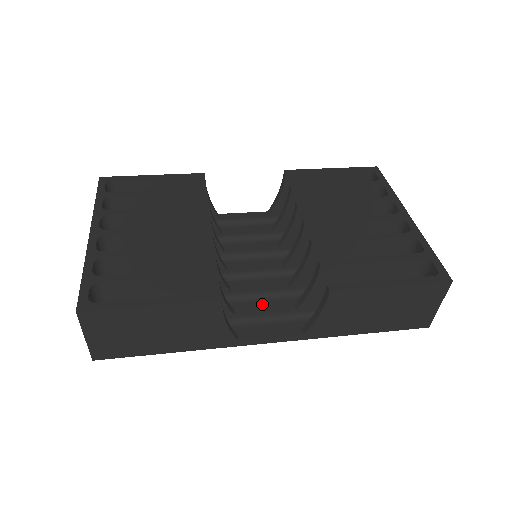
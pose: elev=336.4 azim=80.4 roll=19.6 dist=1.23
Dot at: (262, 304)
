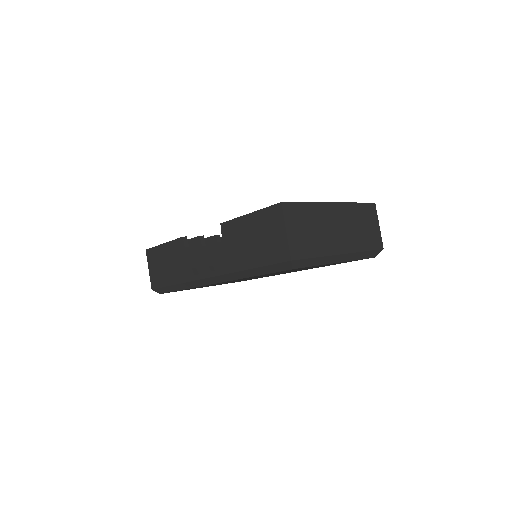
Dot at: occluded
